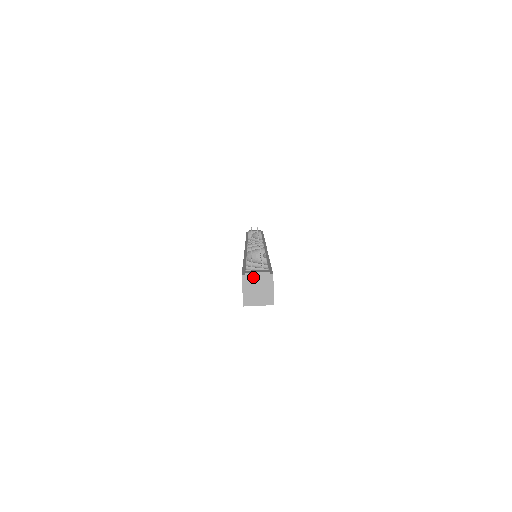
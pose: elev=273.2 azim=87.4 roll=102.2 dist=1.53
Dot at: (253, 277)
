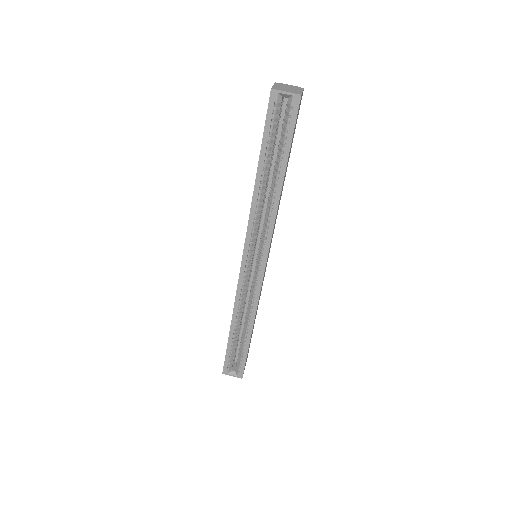
Dot at: (285, 85)
